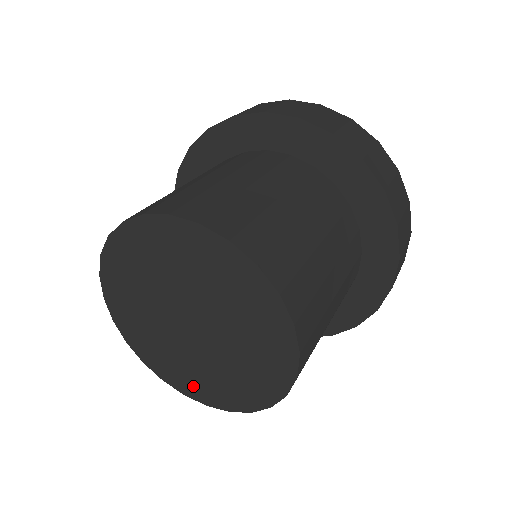
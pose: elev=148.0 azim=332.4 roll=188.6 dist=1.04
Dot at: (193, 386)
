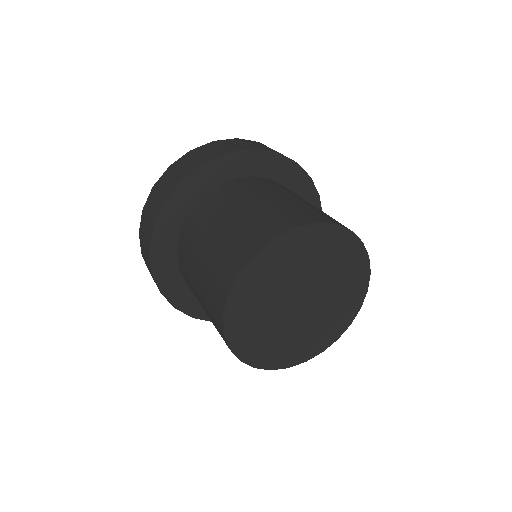
Dot at: (269, 356)
